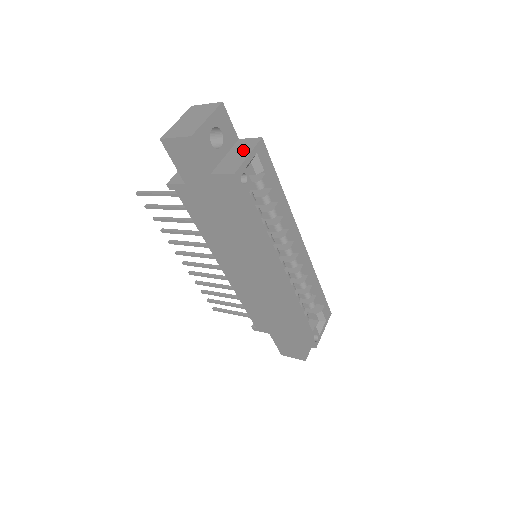
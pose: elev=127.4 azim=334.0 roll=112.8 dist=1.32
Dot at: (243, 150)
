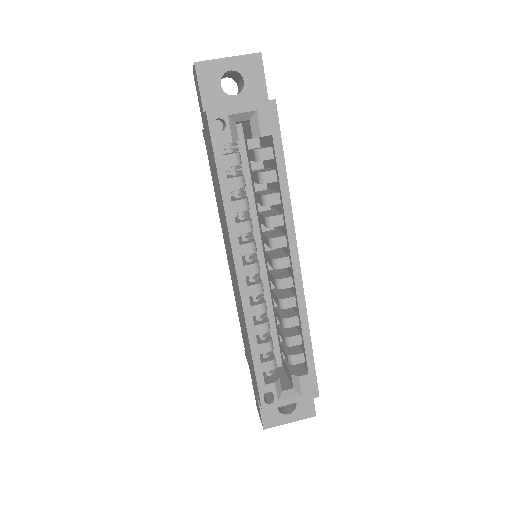
Dot at: occluded
